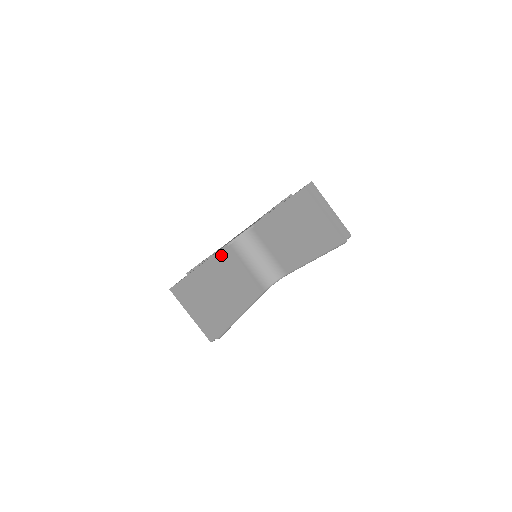
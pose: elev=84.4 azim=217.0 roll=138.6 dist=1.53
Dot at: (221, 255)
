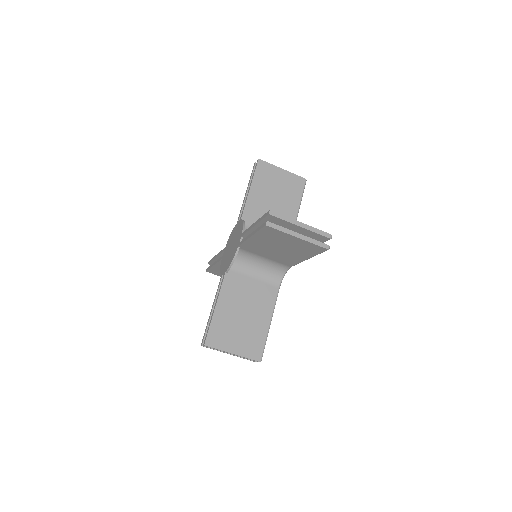
Dot at: (226, 287)
